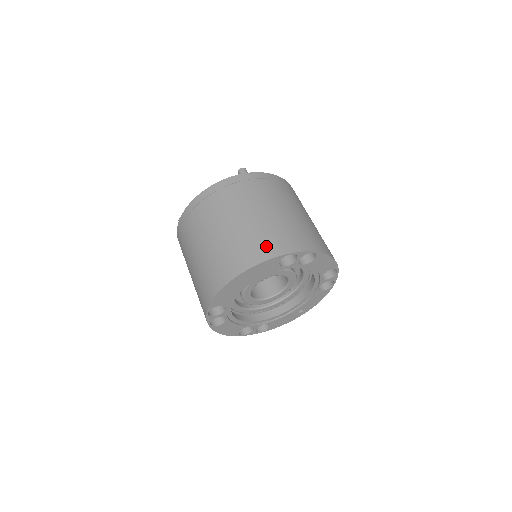
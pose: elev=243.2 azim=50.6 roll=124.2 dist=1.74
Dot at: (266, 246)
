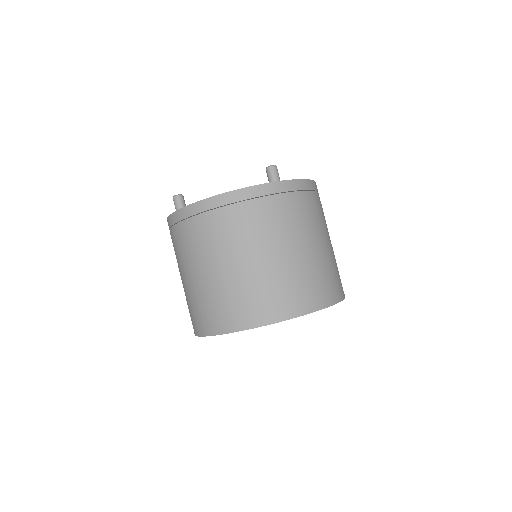
Dot at: (291, 300)
